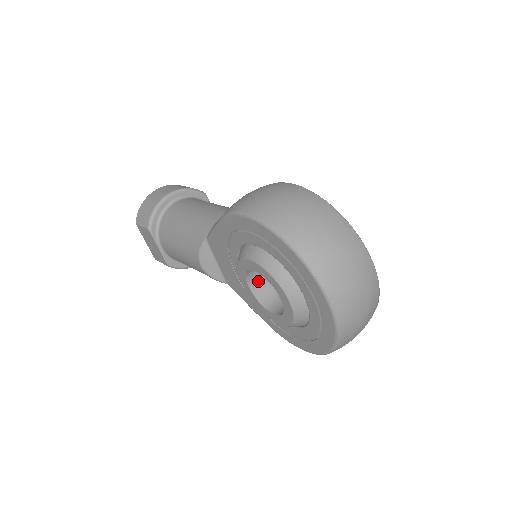
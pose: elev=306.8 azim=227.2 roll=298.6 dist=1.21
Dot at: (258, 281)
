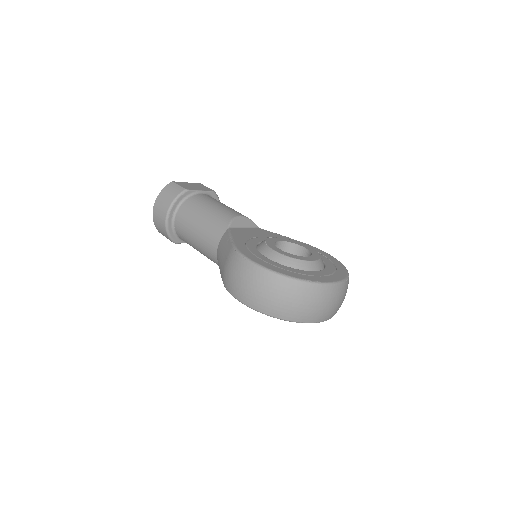
Dot at: occluded
